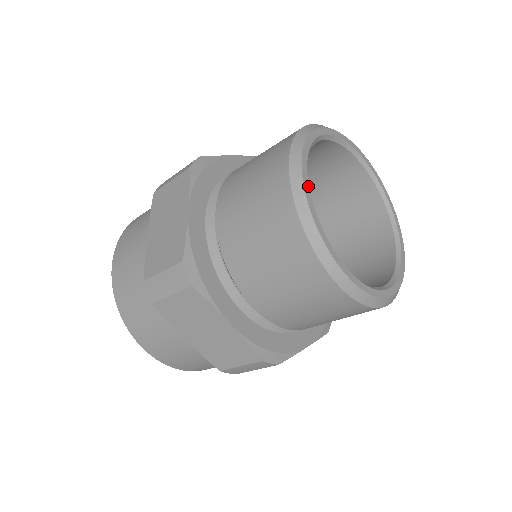
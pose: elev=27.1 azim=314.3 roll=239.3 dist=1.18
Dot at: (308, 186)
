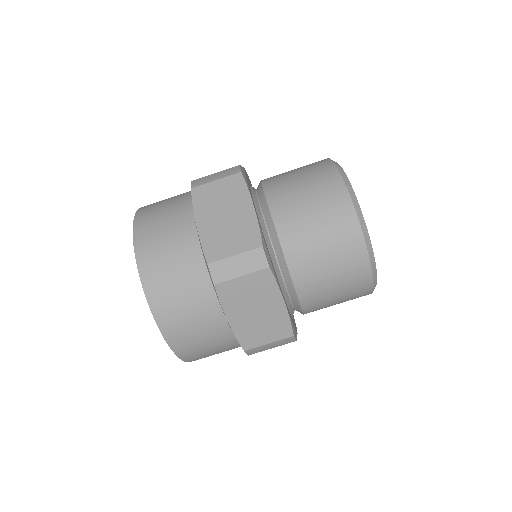
Dot at: occluded
